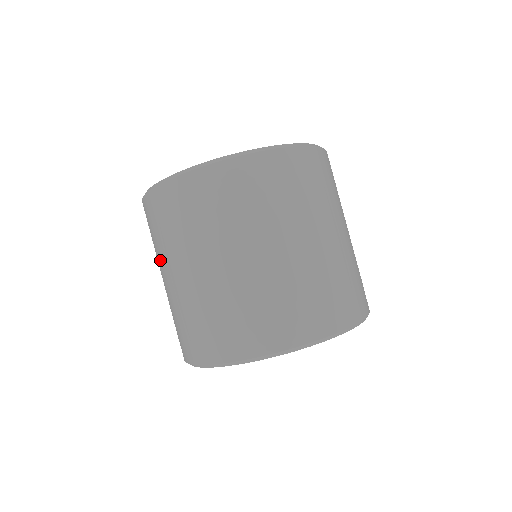
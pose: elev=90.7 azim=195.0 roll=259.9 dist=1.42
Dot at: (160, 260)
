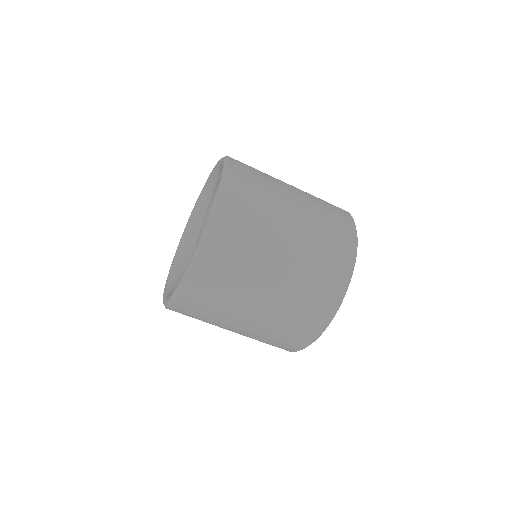
Dot at: occluded
